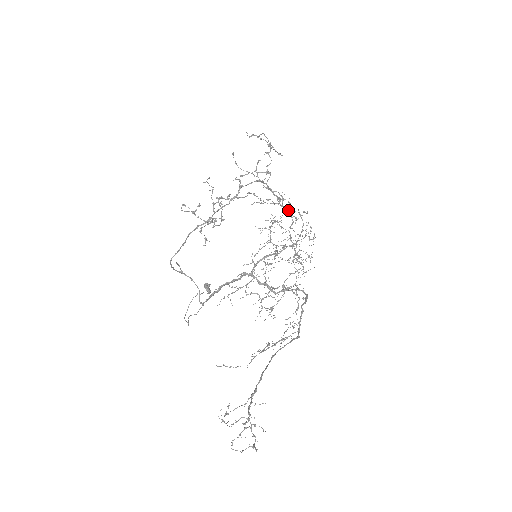
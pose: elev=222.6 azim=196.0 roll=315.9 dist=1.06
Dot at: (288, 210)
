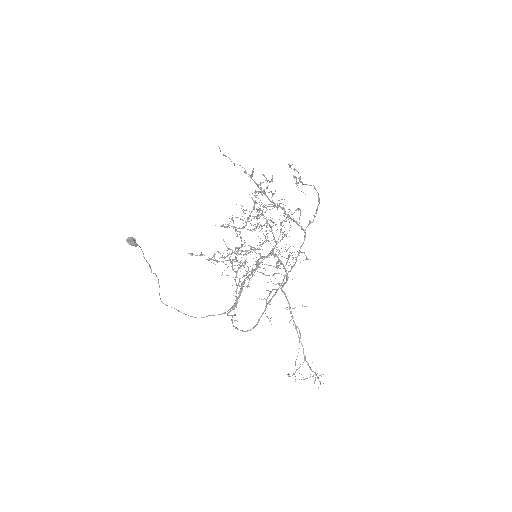
Dot at: (258, 186)
